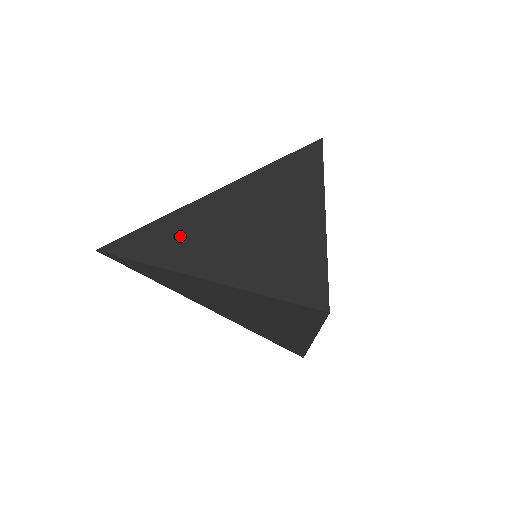
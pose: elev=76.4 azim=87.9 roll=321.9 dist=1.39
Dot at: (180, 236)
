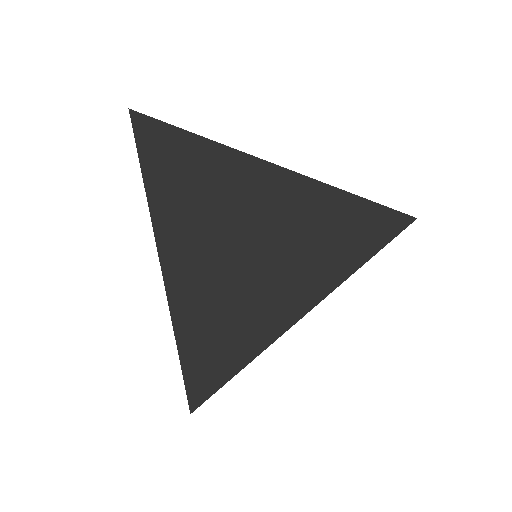
Dot at: (186, 173)
